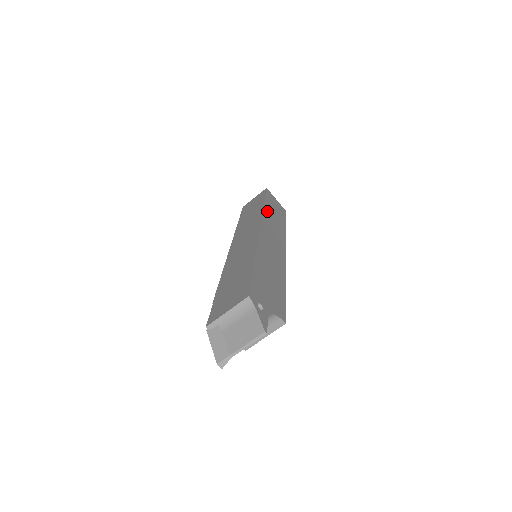
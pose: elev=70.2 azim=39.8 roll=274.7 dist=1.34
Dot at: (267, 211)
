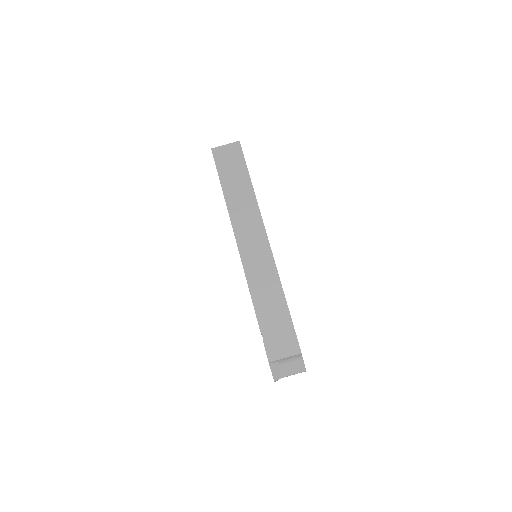
Dot at: occluded
